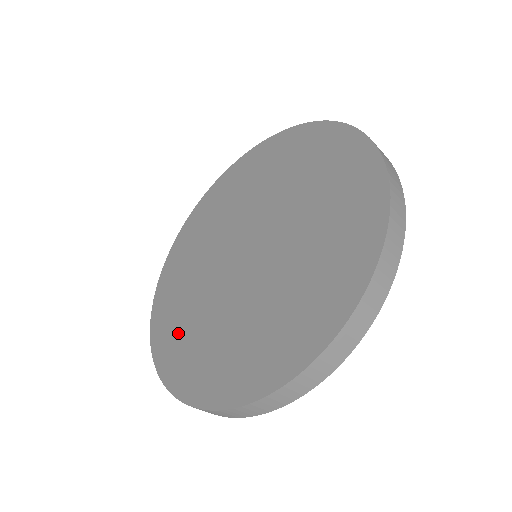
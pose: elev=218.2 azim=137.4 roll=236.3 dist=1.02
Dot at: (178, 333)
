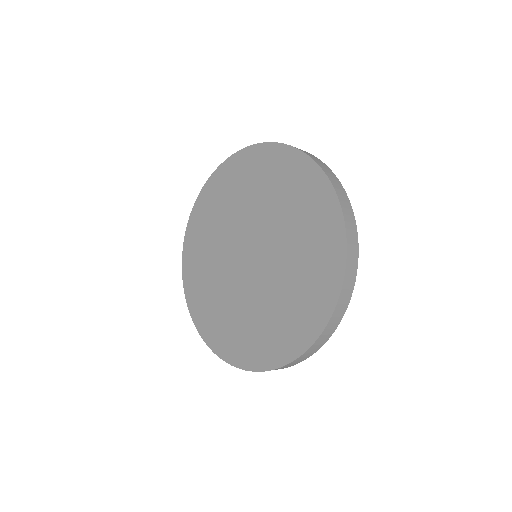
Dot at: (200, 285)
